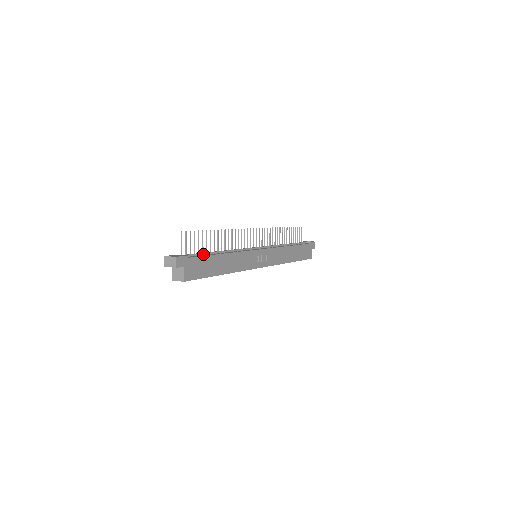
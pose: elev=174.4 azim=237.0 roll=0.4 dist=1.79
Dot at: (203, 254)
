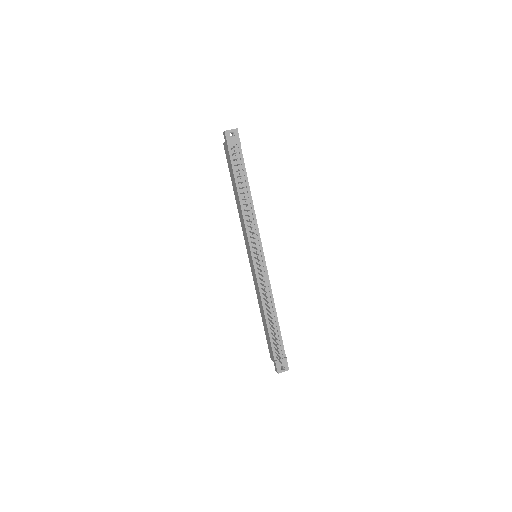
Dot at: (276, 336)
